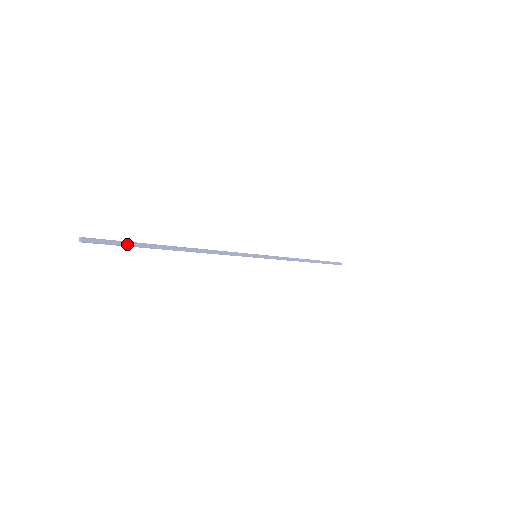
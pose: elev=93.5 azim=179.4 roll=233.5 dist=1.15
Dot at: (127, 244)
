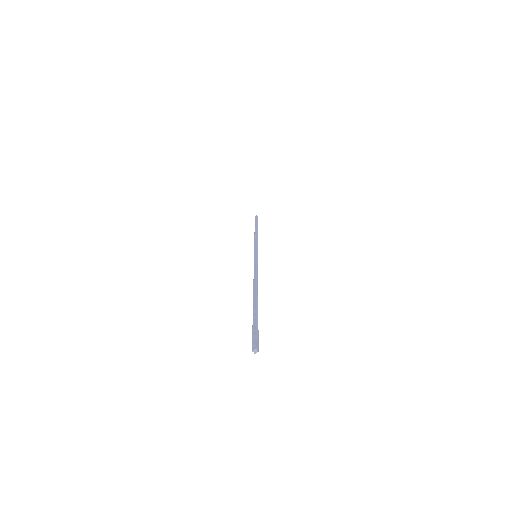
Dot at: (256, 326)
